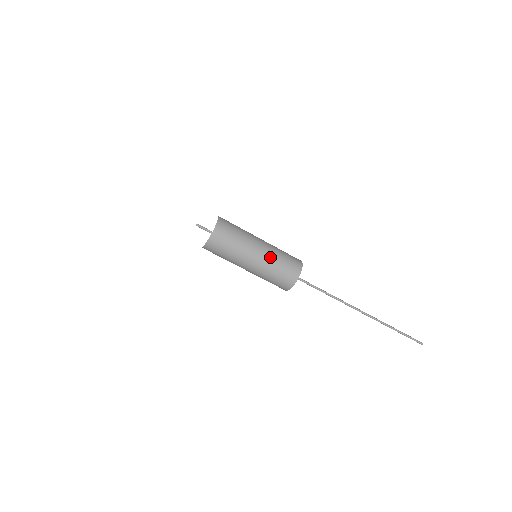
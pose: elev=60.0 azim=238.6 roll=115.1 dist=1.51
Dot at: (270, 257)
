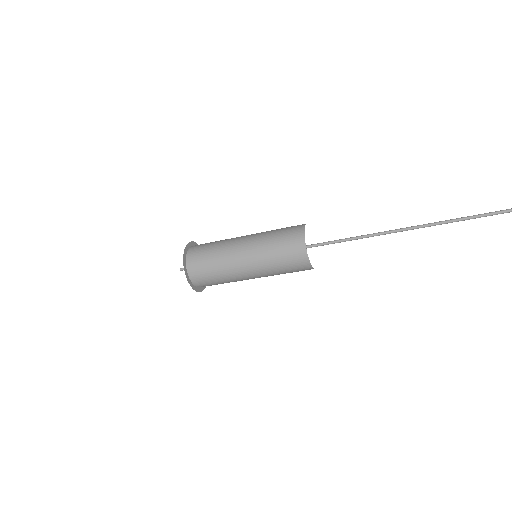
Dot at: (258, 248)
